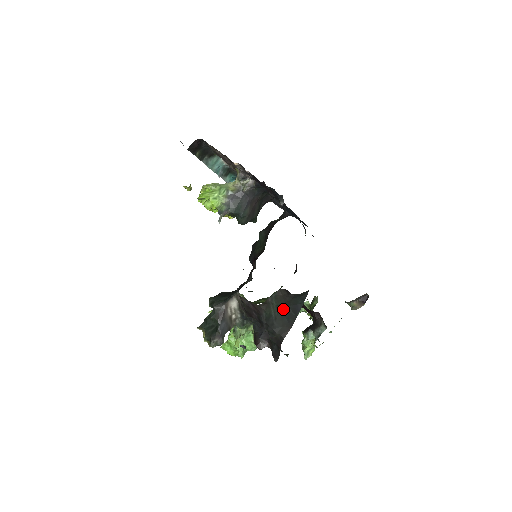
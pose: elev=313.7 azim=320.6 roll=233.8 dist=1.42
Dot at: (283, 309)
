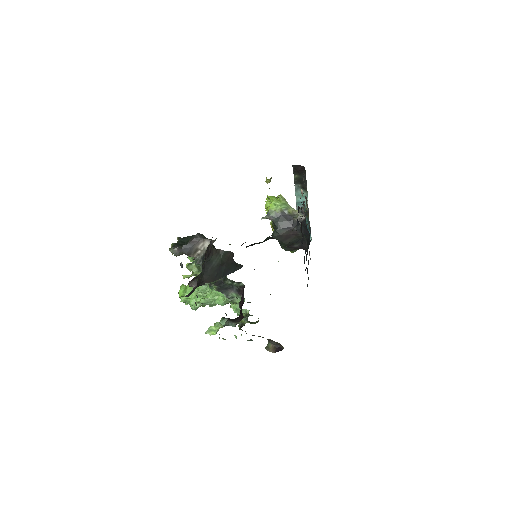
Dot at: (221, 266)
